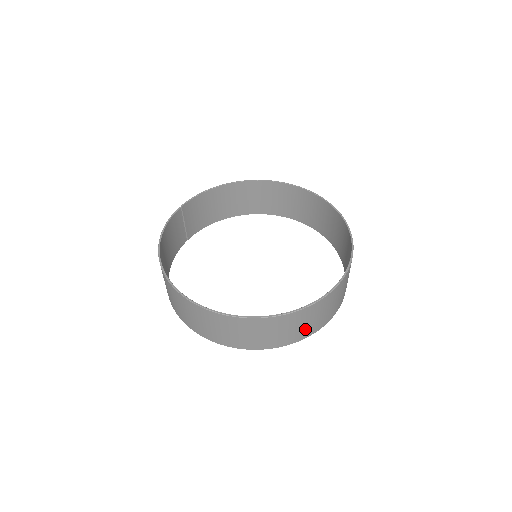
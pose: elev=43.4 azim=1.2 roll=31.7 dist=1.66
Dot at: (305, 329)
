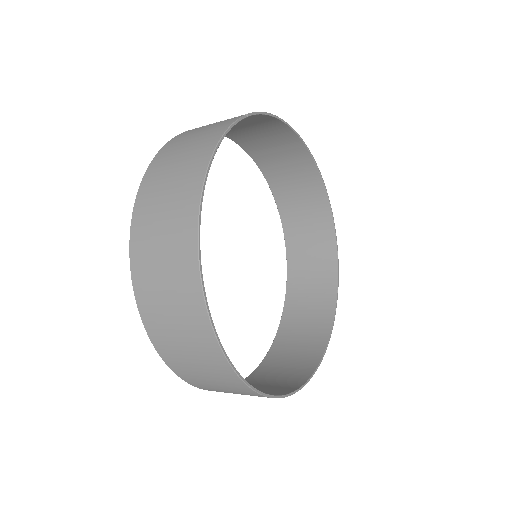
Dot at: occluded
